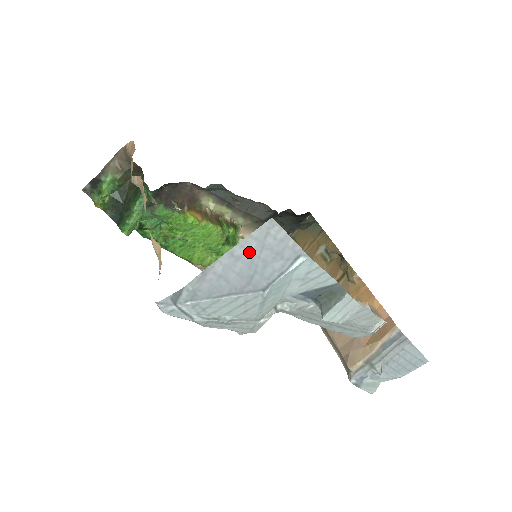
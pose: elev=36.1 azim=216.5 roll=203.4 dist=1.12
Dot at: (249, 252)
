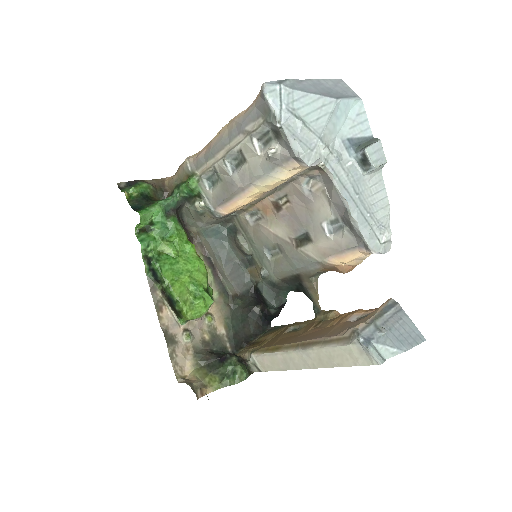
Dot at: (328, 84)
